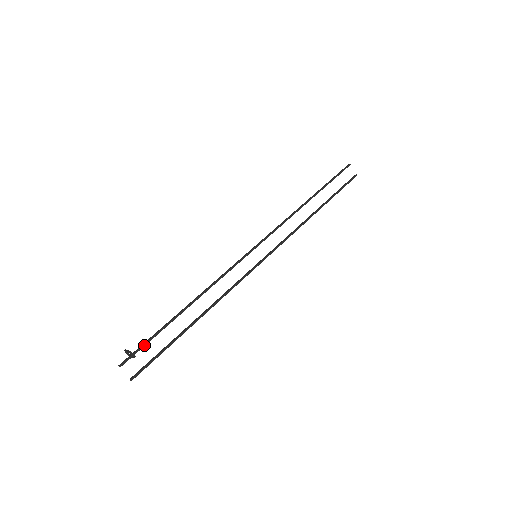
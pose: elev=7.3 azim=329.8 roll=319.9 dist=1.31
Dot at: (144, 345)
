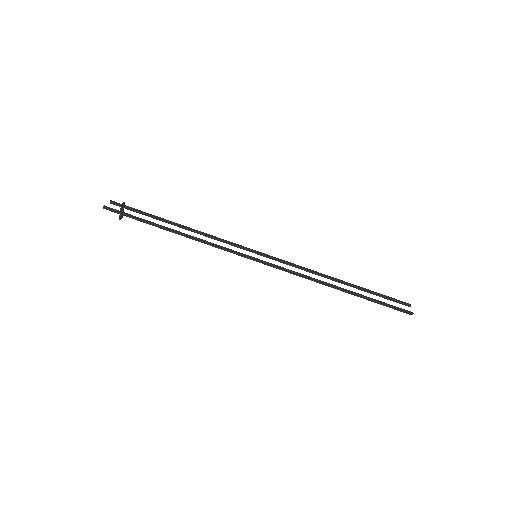
Dot at: (134, 209)
